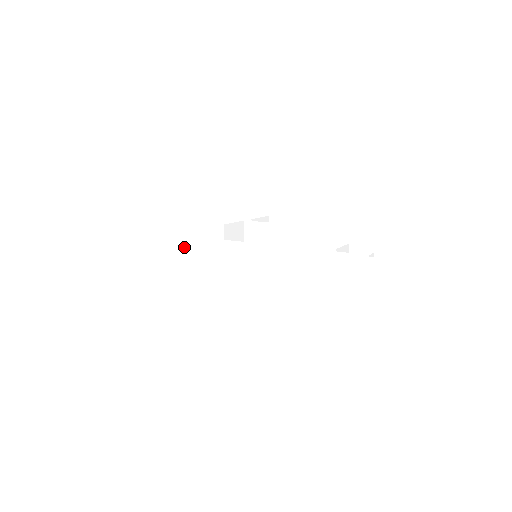
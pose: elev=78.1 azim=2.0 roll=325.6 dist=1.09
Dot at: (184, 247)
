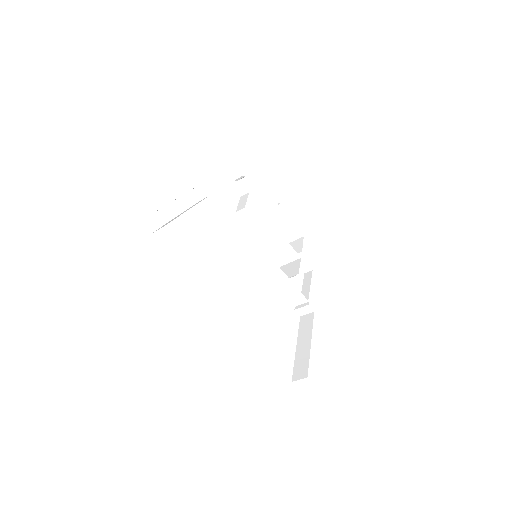
Dot at: (205, 198)
